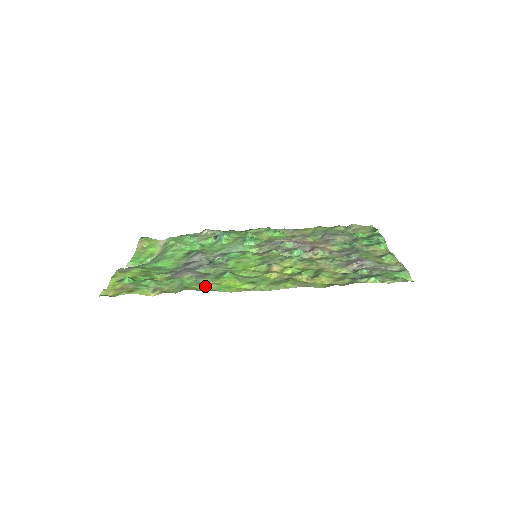
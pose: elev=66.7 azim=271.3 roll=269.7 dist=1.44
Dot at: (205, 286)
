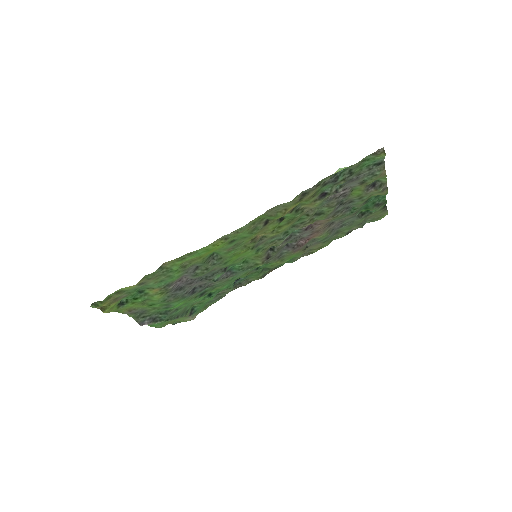
Dot at: (186, 260)
